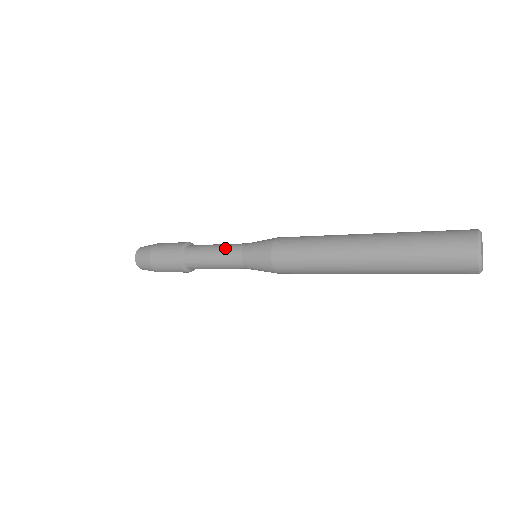
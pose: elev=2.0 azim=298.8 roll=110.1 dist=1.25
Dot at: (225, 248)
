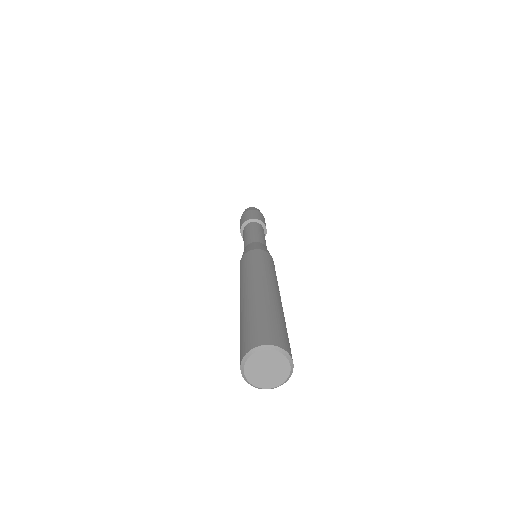
Dot at: occluded
